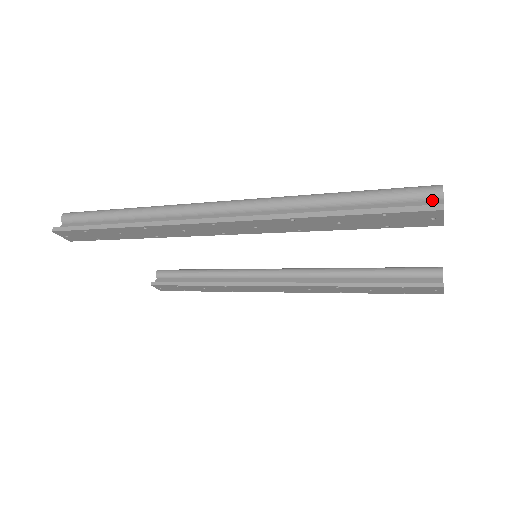
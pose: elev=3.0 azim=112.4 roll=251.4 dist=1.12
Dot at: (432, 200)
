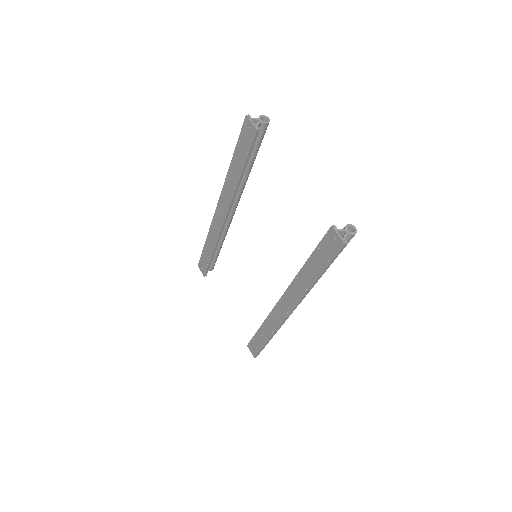
Dot at: occluded
